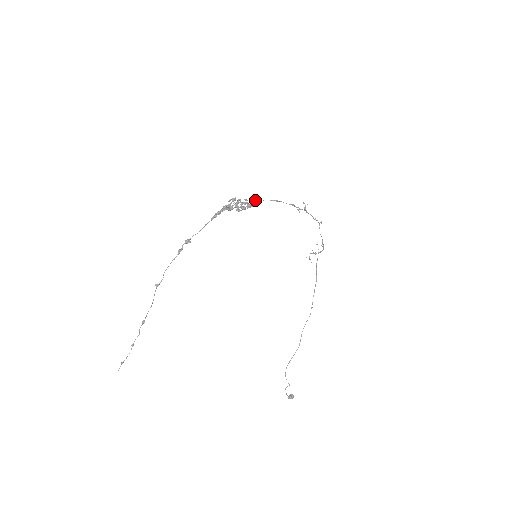
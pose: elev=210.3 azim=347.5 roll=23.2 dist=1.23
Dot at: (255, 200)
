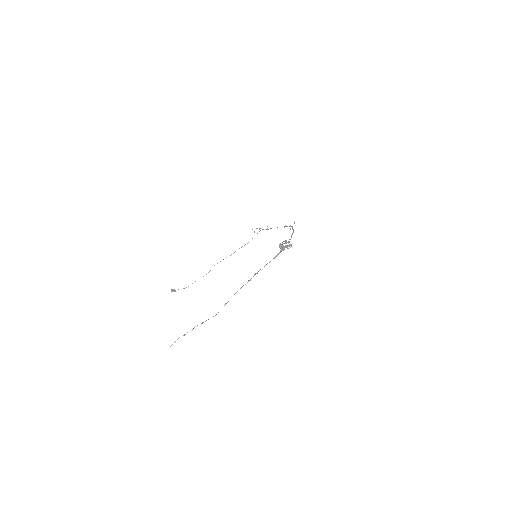
Dot at: occluded
